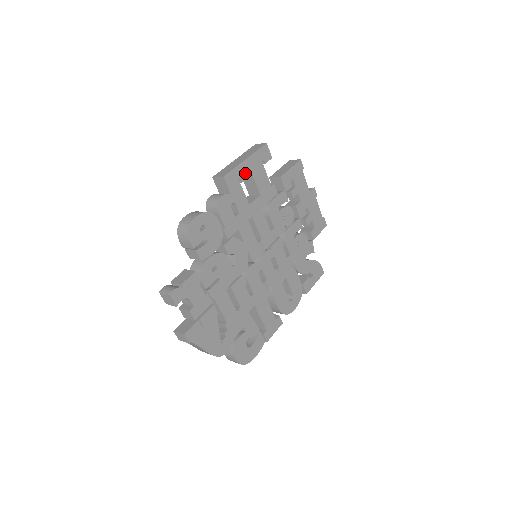
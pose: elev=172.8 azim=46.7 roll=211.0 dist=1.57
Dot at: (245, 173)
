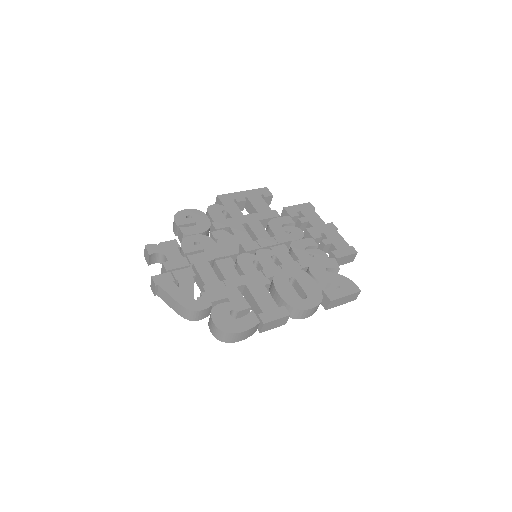
Dot at: (241, 198)
